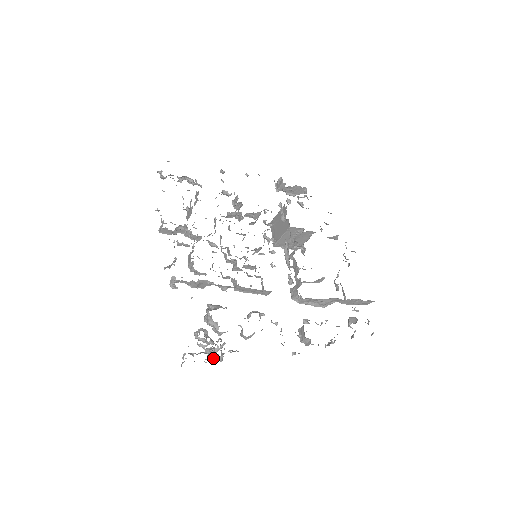
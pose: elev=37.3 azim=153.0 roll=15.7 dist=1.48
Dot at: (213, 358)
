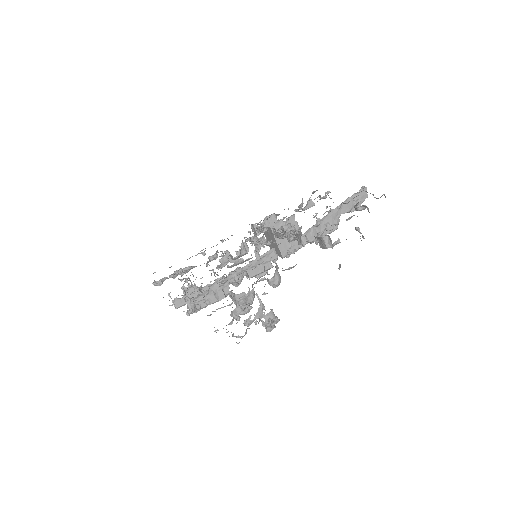
Dot at: occluded
